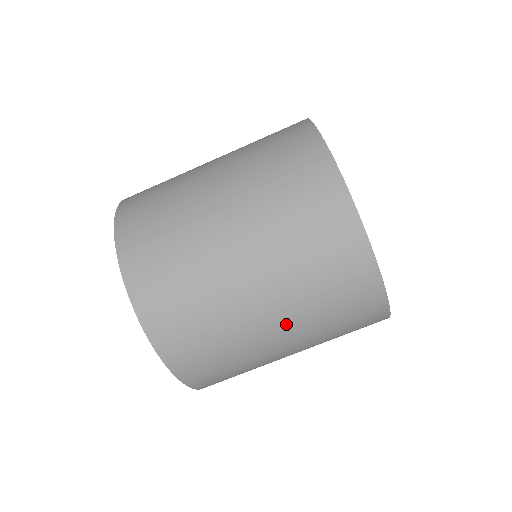
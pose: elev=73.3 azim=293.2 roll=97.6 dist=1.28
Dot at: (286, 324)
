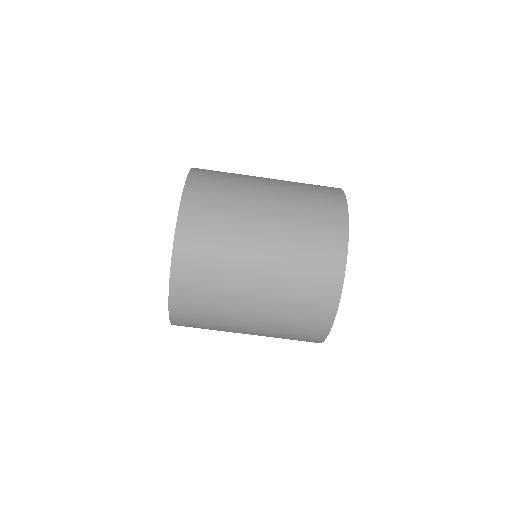
Dot at: (261, 315)
